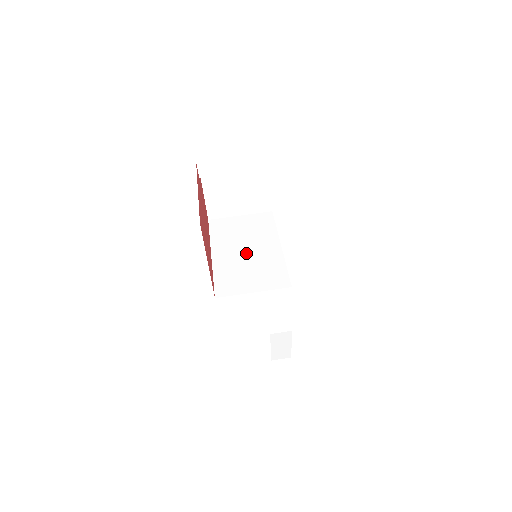
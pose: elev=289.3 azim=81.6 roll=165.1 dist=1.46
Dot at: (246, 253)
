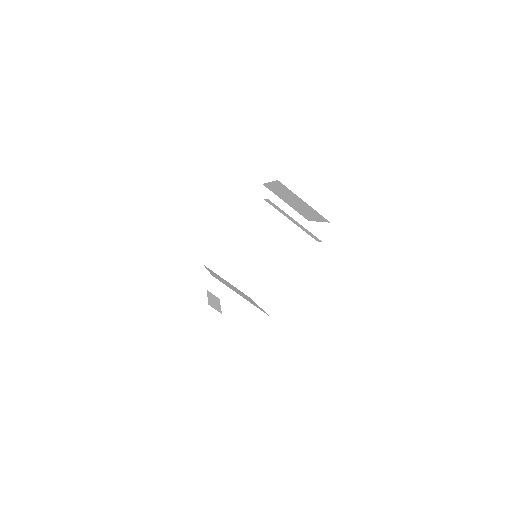
Dot at: (254, 245)
